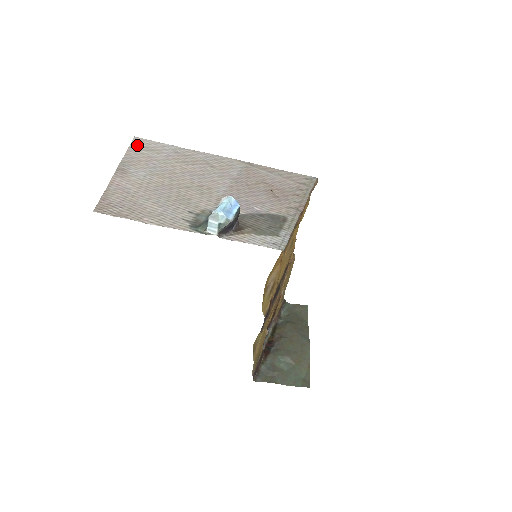
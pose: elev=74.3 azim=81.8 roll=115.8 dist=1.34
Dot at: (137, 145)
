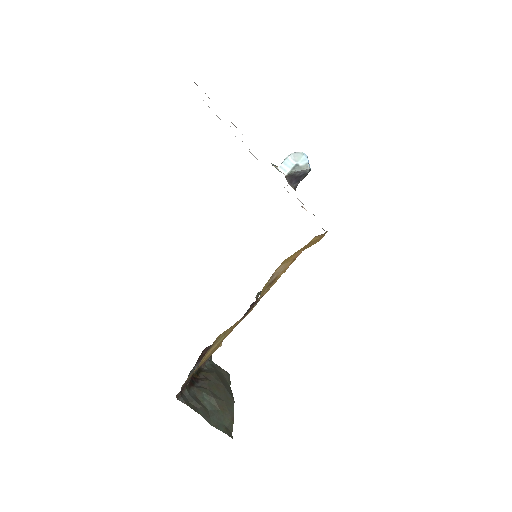
Dot at: occluded
